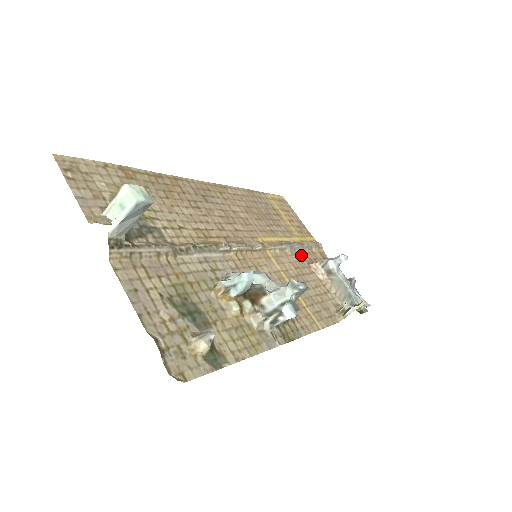
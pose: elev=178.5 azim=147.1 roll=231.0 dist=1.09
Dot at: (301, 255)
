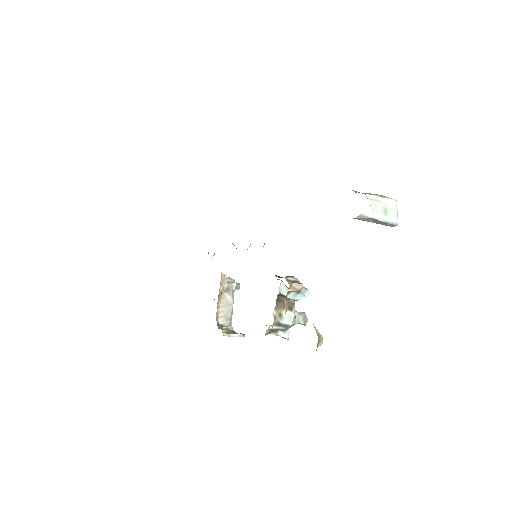
Dot at: occluded
